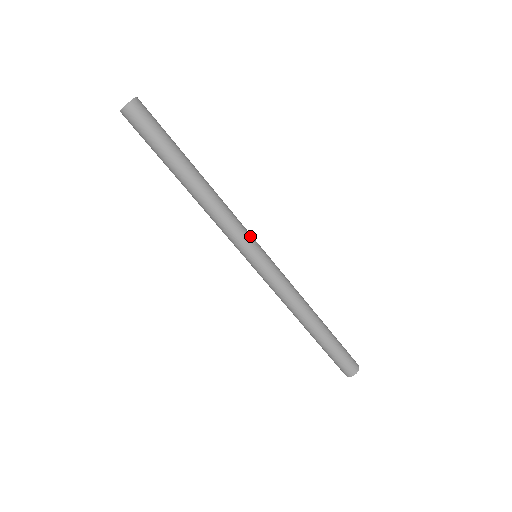
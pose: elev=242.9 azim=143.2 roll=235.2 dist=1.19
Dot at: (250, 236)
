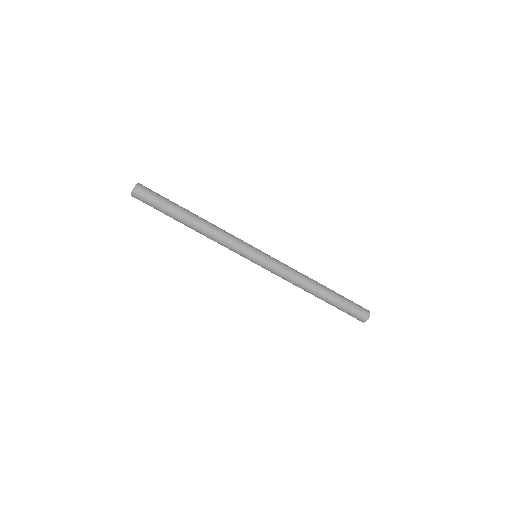
Dot at: (245, 243)
